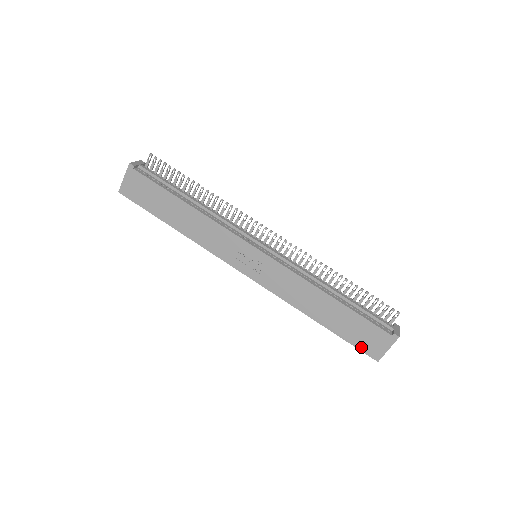
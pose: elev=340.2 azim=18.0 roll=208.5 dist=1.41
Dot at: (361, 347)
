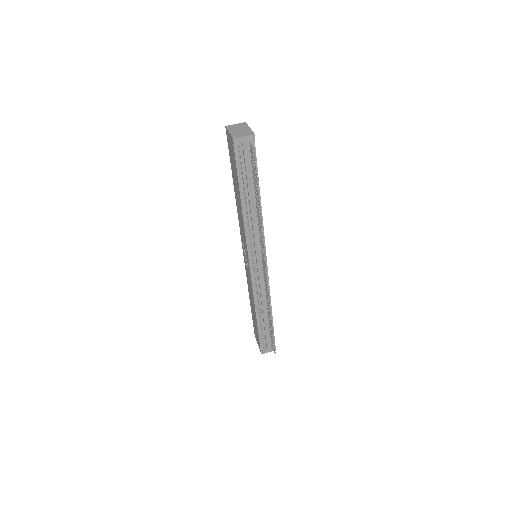
Dot at: (254, 328)
